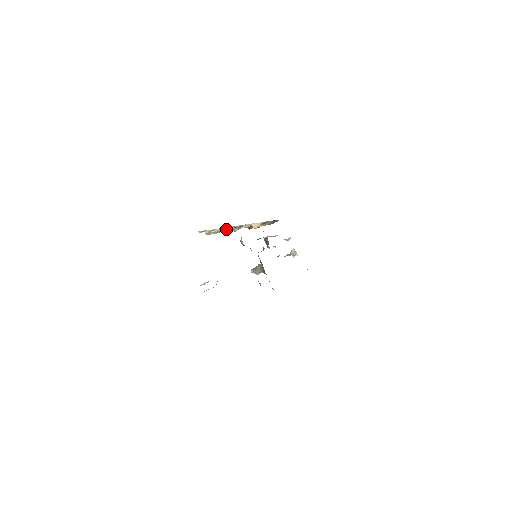
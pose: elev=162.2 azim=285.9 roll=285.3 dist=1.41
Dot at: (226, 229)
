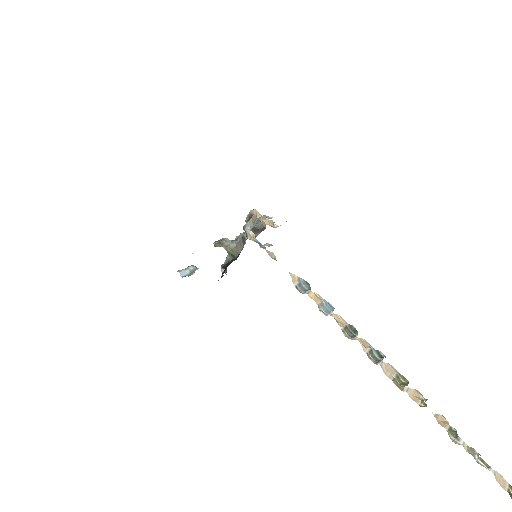
Dot at: (410, 393)
